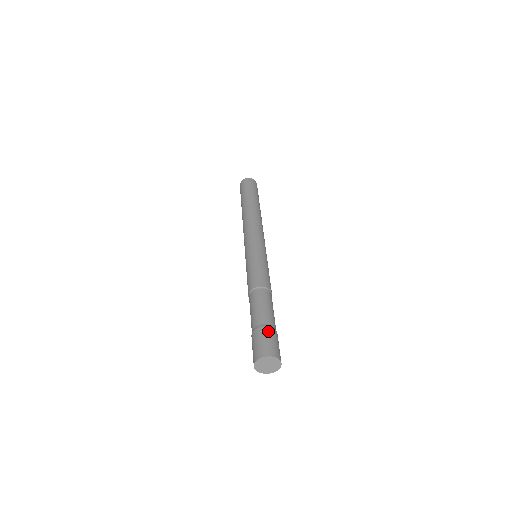
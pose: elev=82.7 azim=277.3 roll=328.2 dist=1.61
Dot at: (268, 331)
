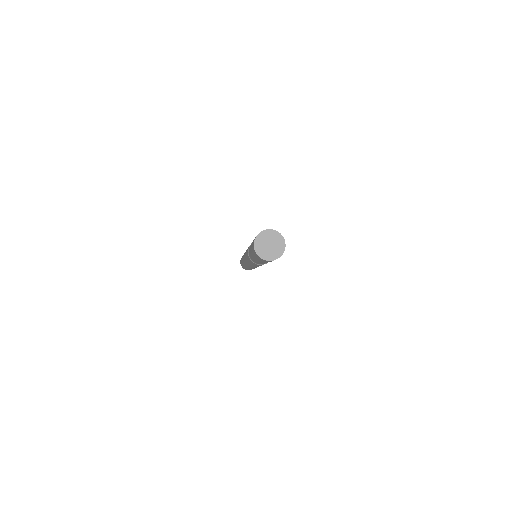
Dot at: occluded
